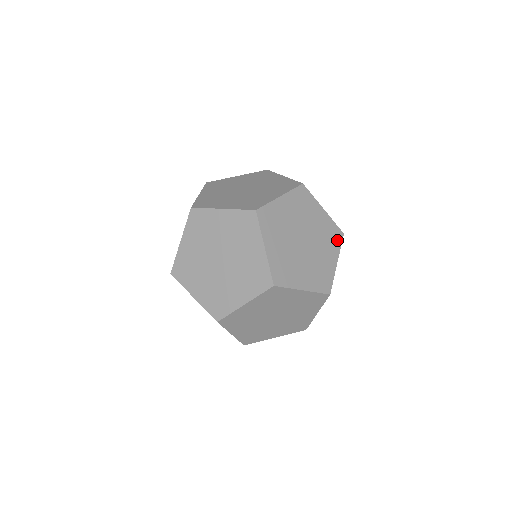
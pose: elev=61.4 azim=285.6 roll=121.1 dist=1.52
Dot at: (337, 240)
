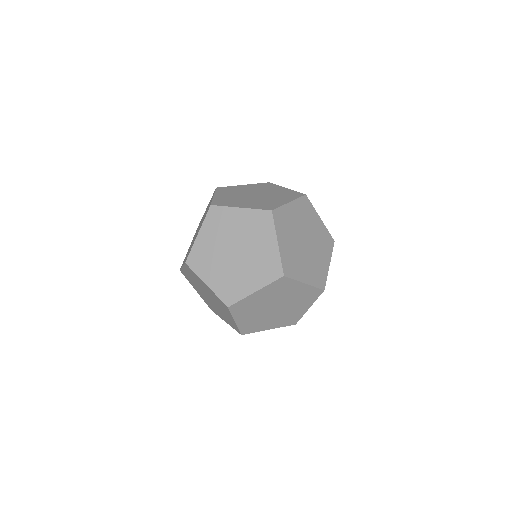
Dot at: (296, 196)
